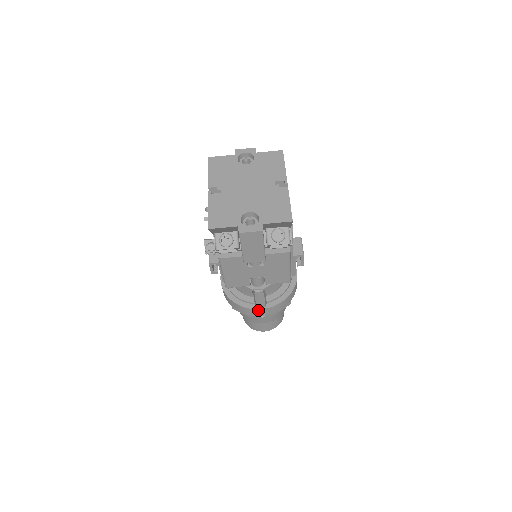
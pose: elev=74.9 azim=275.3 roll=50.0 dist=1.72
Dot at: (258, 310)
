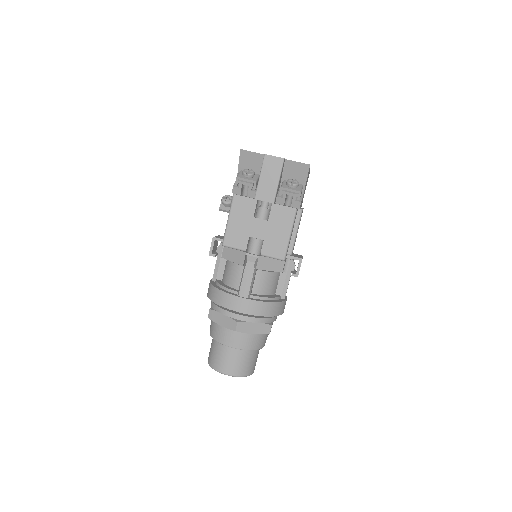
Dot at: (239, 299)
